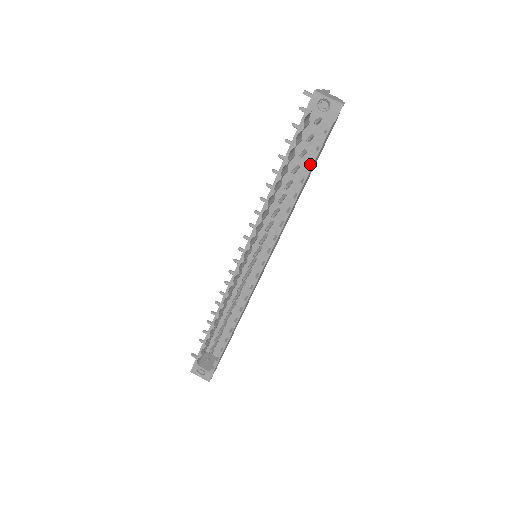
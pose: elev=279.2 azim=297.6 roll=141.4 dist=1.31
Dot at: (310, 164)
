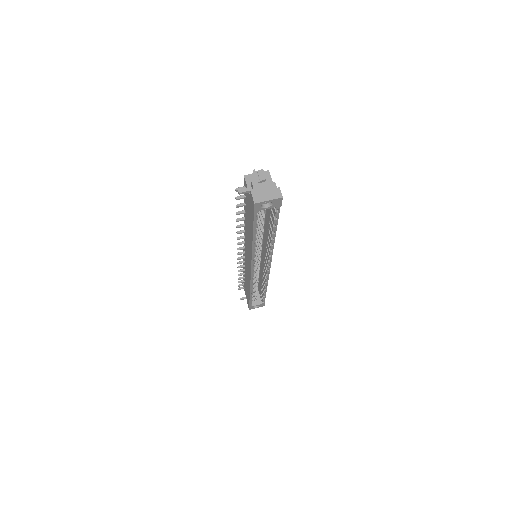
Dot at: (272, 220)
